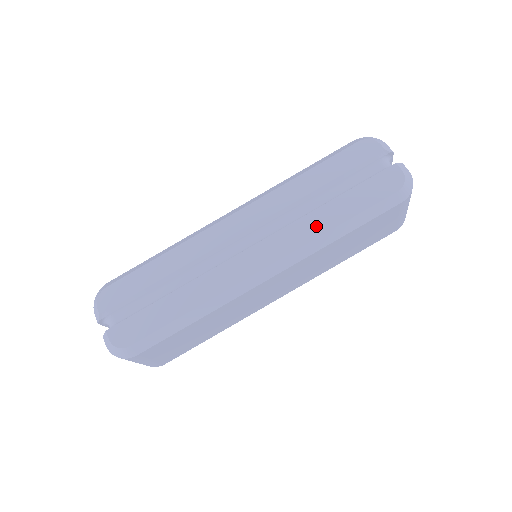
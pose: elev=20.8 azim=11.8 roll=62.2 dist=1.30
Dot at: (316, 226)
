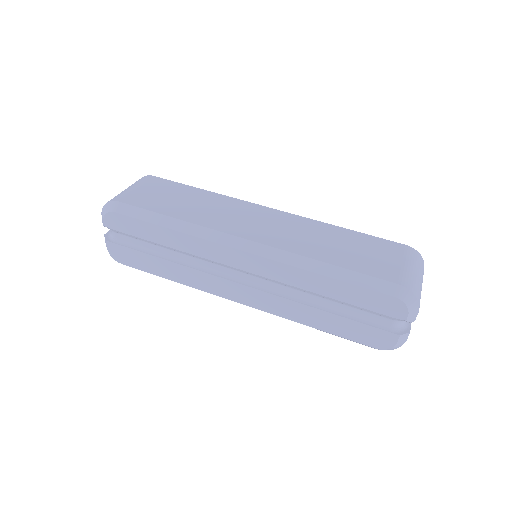
Dot at: (298, 315)
